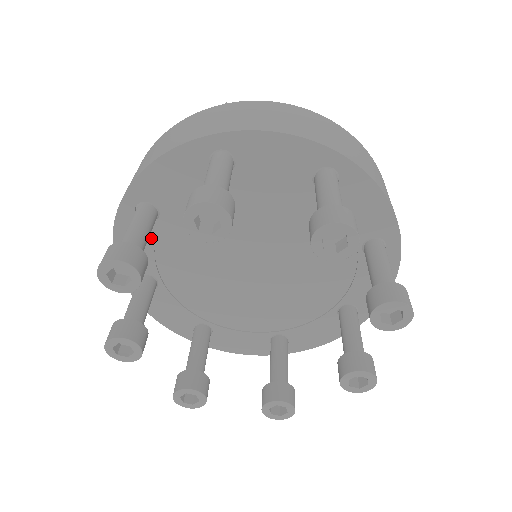
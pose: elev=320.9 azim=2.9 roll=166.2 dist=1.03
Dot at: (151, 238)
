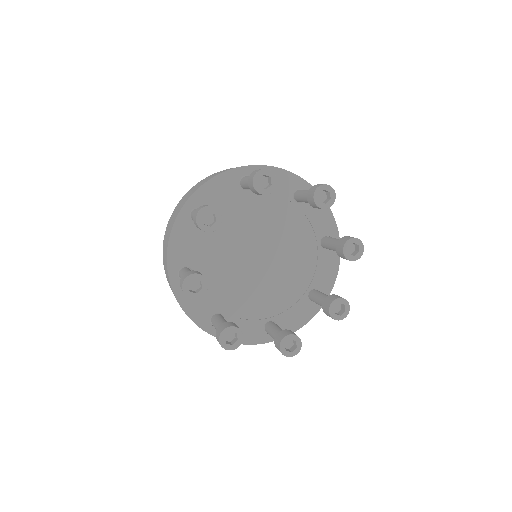
Dot at: (196, 235)
